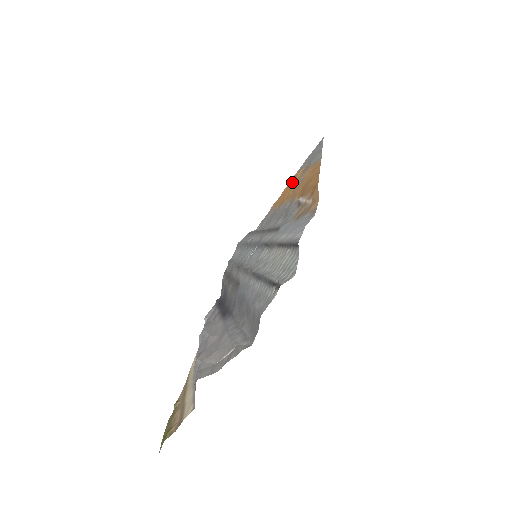
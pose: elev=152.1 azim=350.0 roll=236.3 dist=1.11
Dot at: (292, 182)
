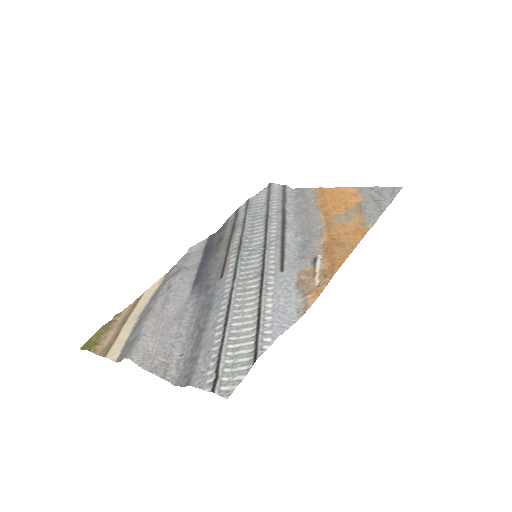
Dot at: (345, 197)
